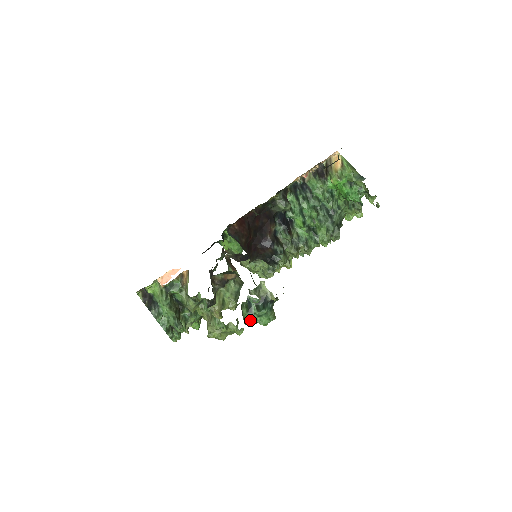
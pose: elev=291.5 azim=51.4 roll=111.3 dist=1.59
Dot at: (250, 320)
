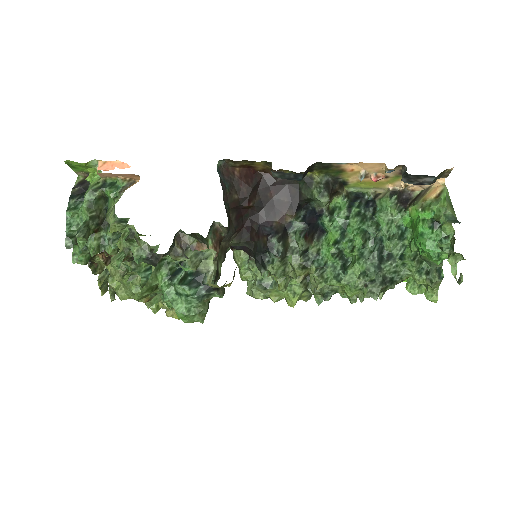
Dot at: (163, 290)
